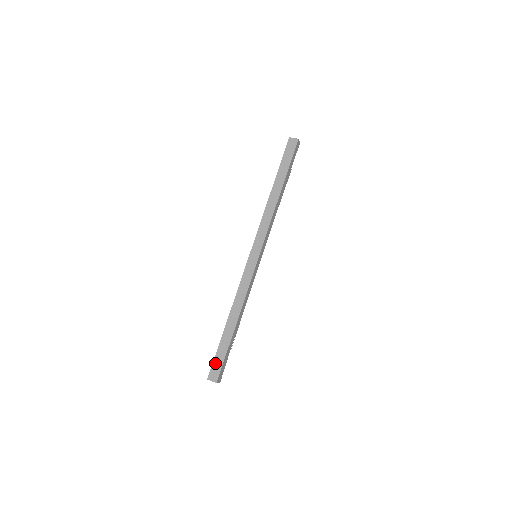
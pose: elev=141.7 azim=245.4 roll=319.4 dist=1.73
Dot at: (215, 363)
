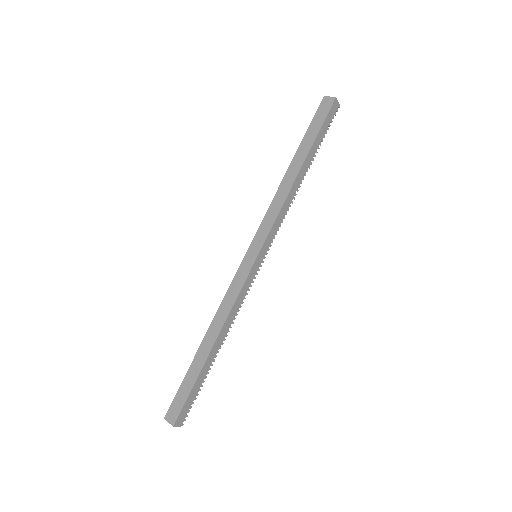
Dot at: (177, 398)
